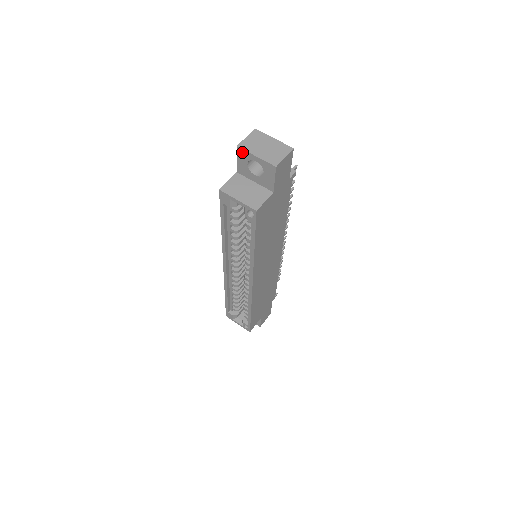
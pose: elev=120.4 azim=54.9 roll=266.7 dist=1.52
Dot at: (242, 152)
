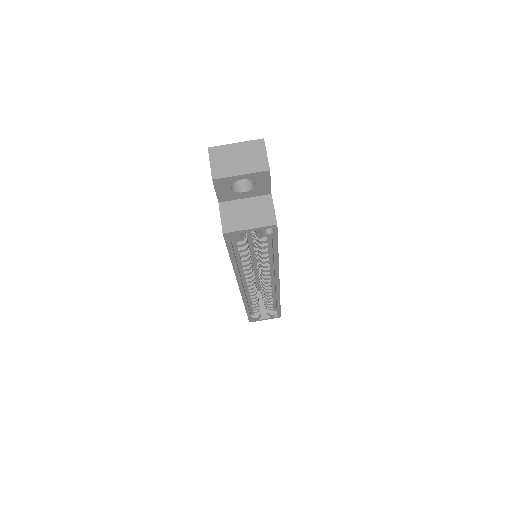
Dot at: (221, 181)
